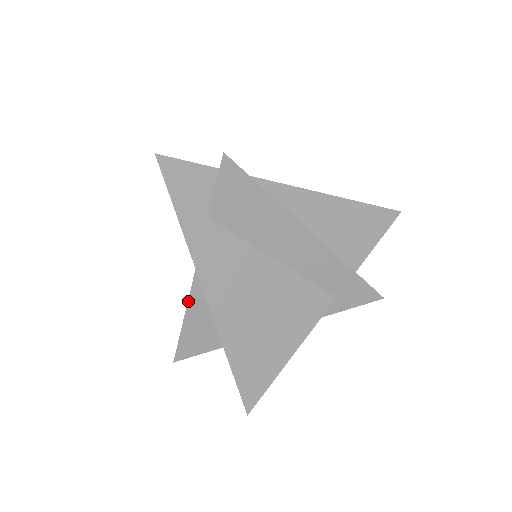
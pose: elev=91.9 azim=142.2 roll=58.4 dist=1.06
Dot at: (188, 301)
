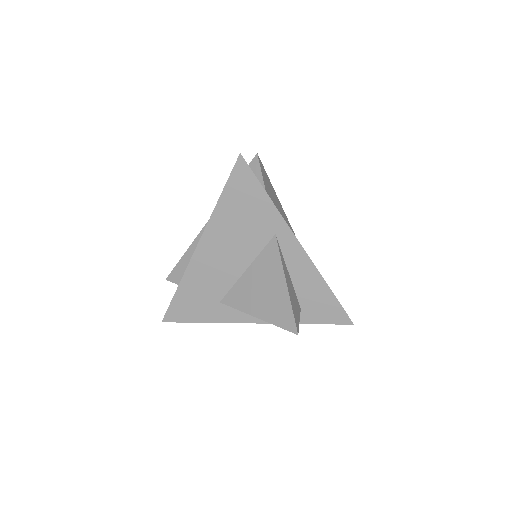
Dot at: (283, 269)
